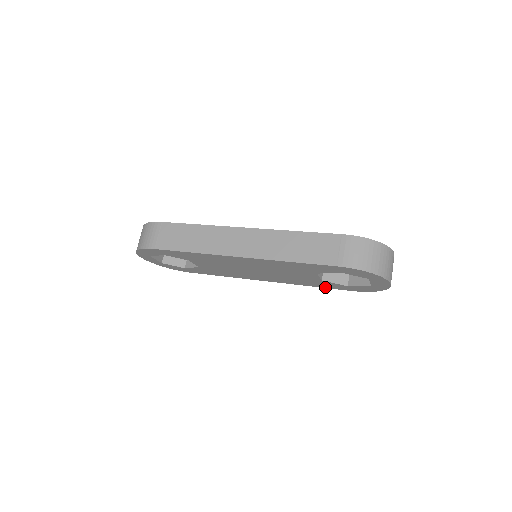
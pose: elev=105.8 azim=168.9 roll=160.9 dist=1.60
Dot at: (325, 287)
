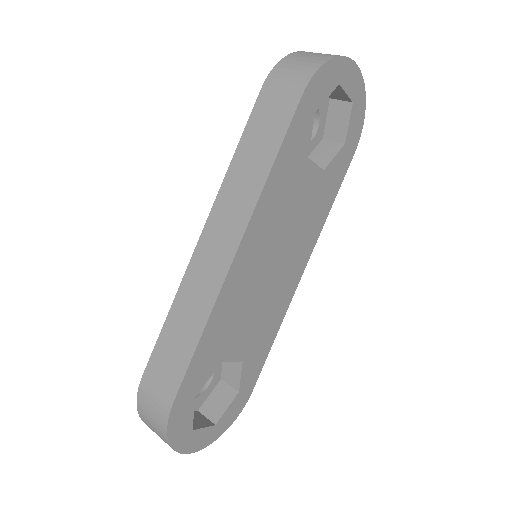
Dot at: (338, 186)
